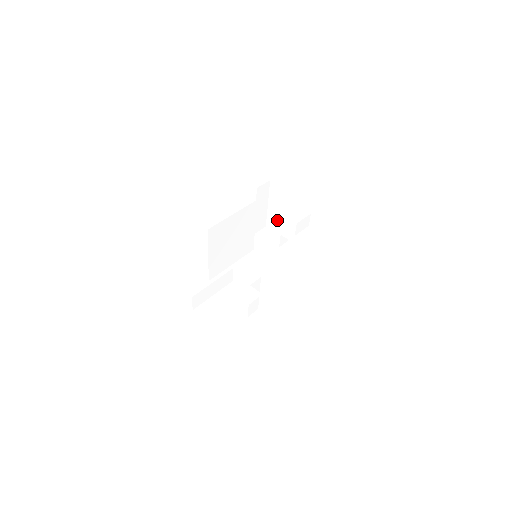
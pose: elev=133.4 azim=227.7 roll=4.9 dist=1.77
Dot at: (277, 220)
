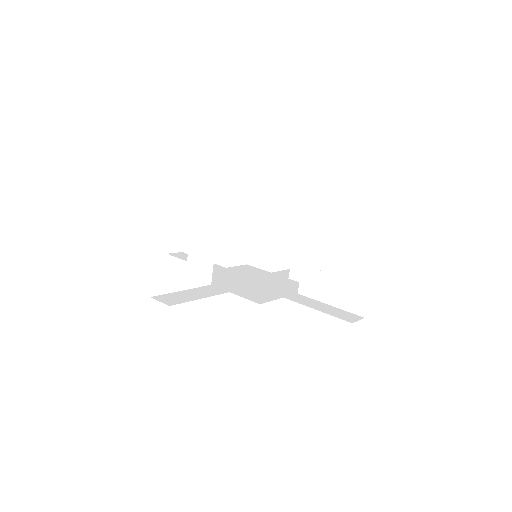
Dot at: occluded
